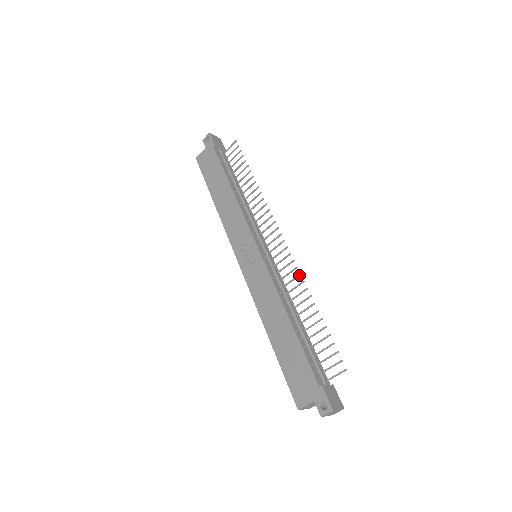
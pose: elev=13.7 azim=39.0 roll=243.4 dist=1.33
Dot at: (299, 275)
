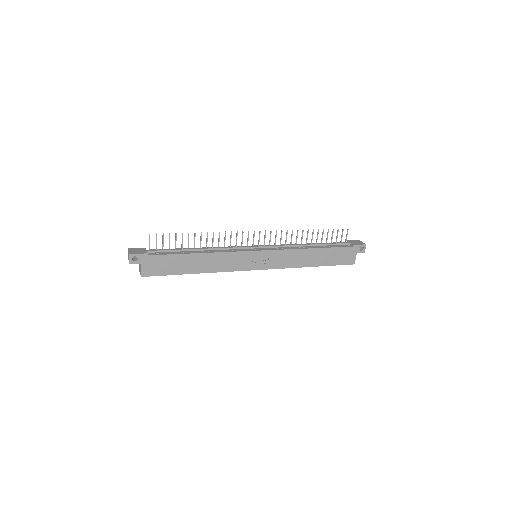
Dot at: (287, 232)
